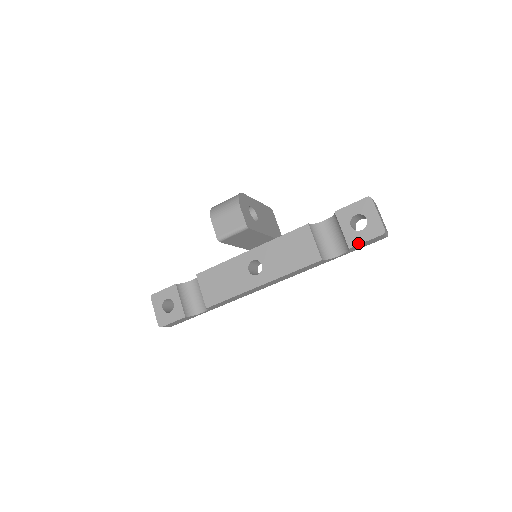
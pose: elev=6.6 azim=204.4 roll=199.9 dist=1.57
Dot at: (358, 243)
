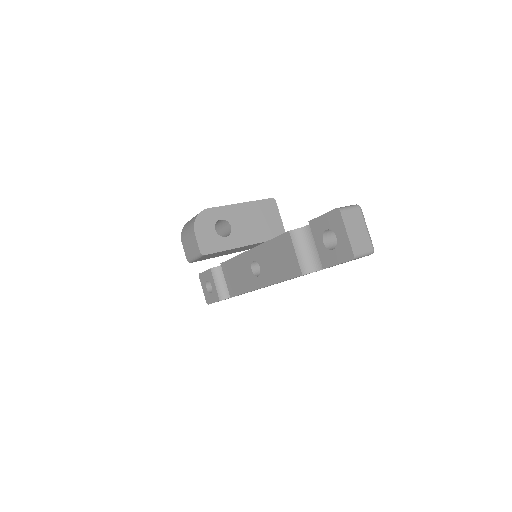
Dot at: (330, 265)
